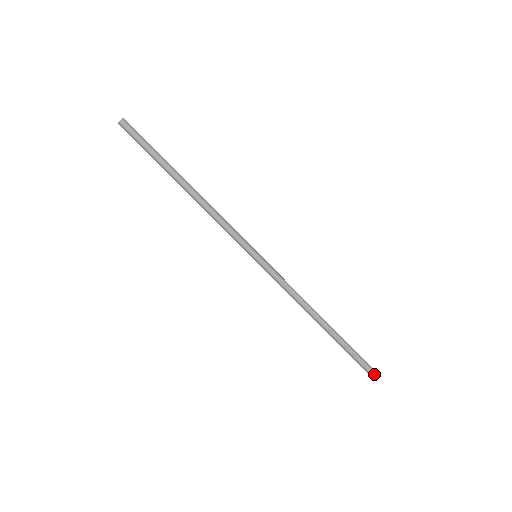
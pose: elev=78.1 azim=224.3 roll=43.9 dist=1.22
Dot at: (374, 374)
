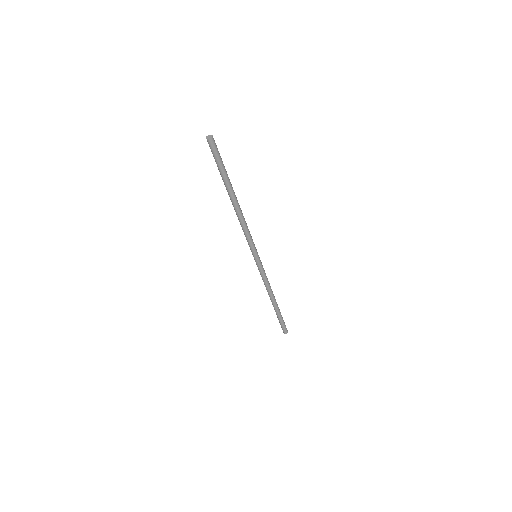
Dot at: (285, 332)
